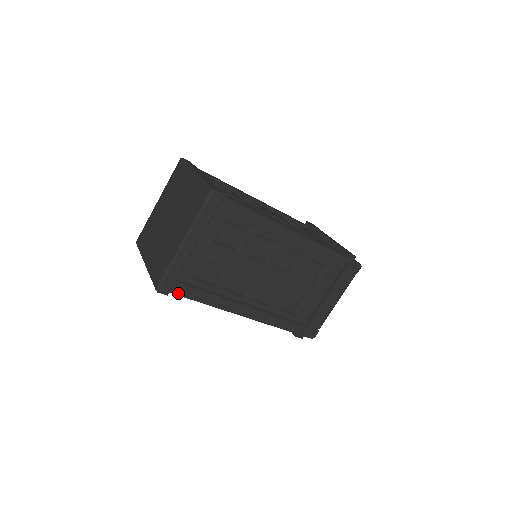
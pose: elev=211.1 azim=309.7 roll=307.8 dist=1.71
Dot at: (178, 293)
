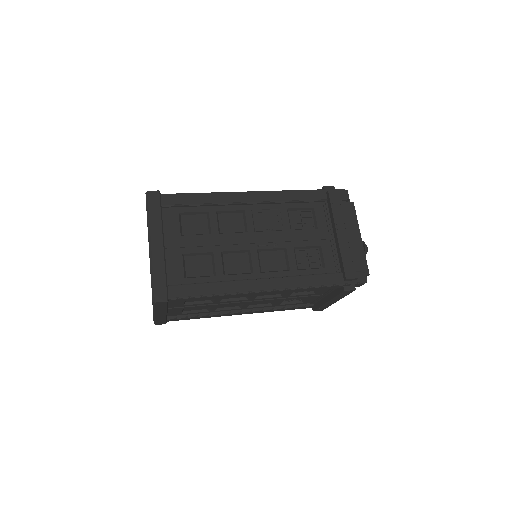
Dot at: (174, 320)
